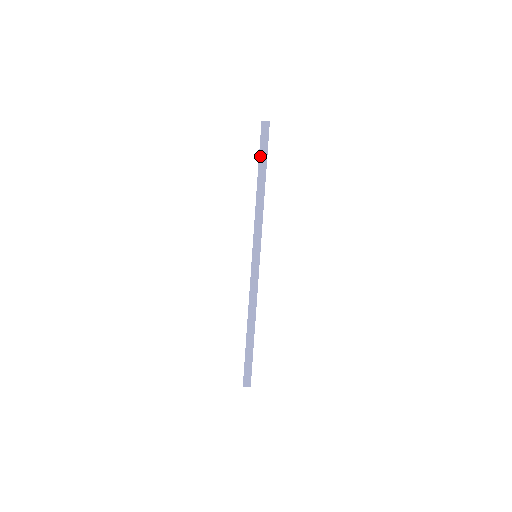
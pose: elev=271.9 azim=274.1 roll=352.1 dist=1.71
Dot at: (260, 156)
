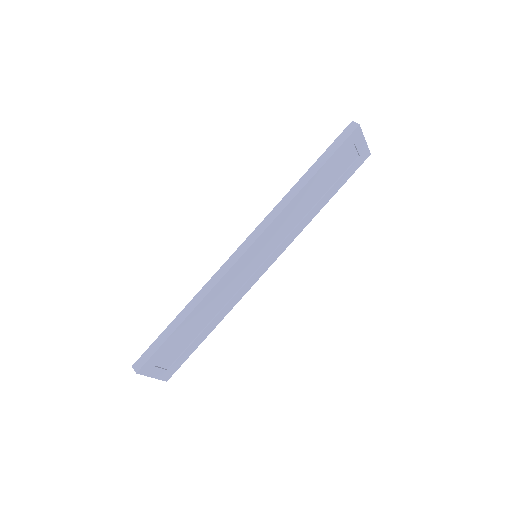
Dot at: (325, 152)
